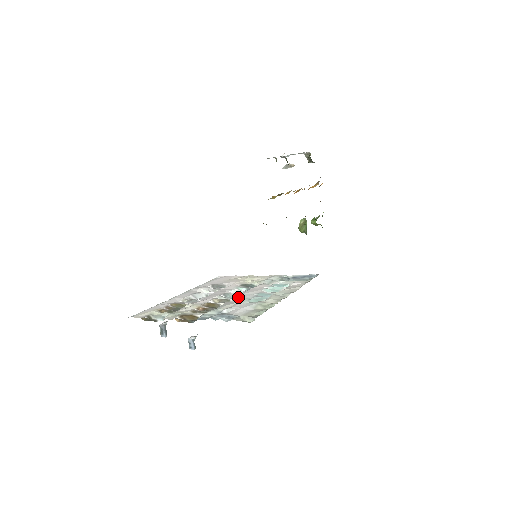
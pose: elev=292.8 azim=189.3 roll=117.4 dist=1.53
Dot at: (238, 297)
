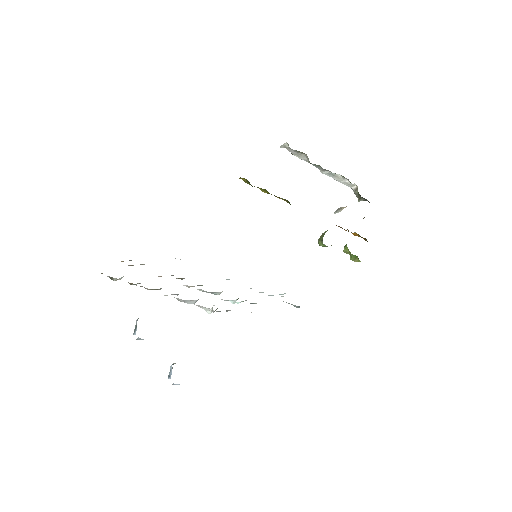
Dot at: occluded
